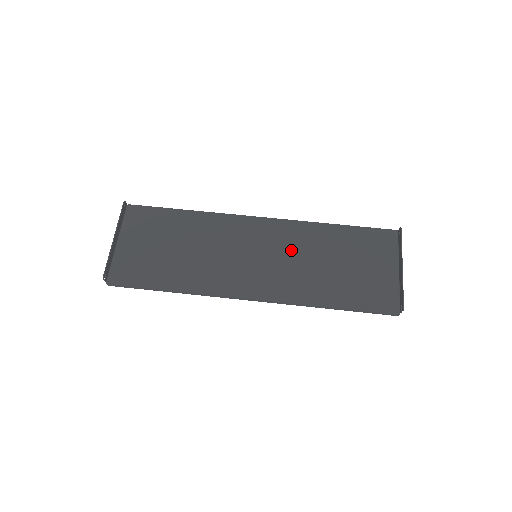
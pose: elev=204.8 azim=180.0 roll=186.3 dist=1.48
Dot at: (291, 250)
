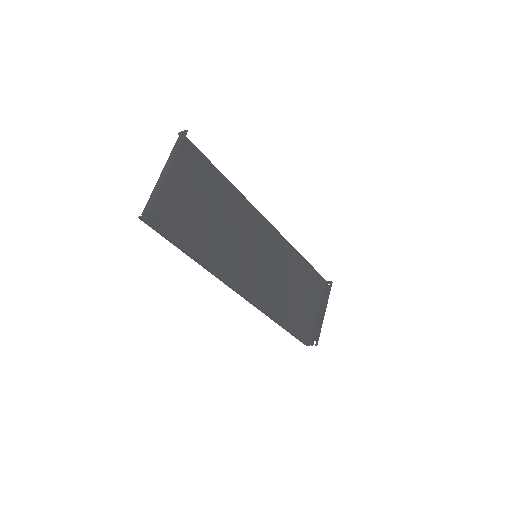
Dot at: (276, 263)
